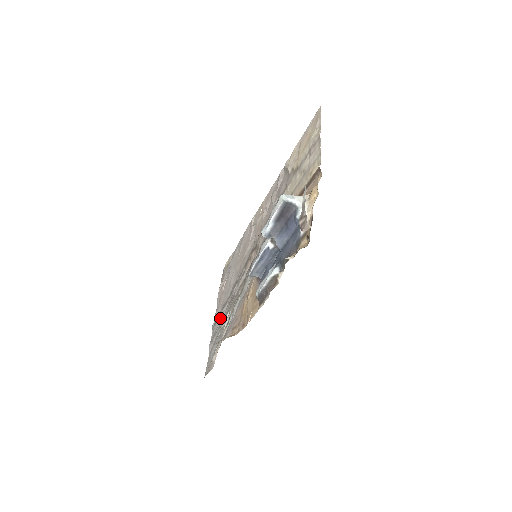
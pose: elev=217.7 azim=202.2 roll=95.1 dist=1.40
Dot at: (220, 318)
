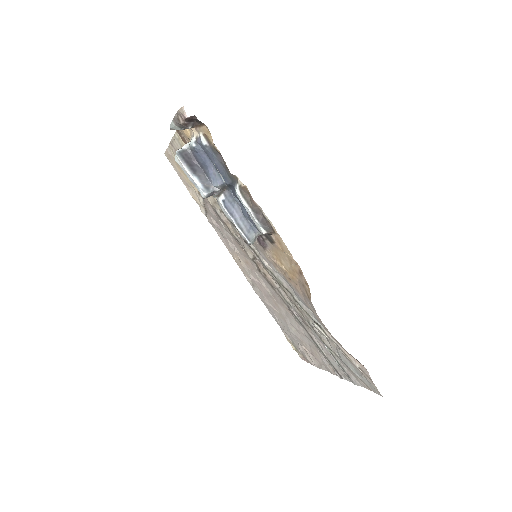
Dot at: (327, 354)
